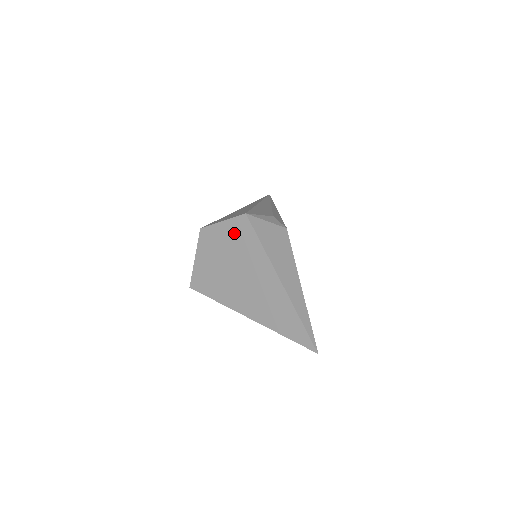
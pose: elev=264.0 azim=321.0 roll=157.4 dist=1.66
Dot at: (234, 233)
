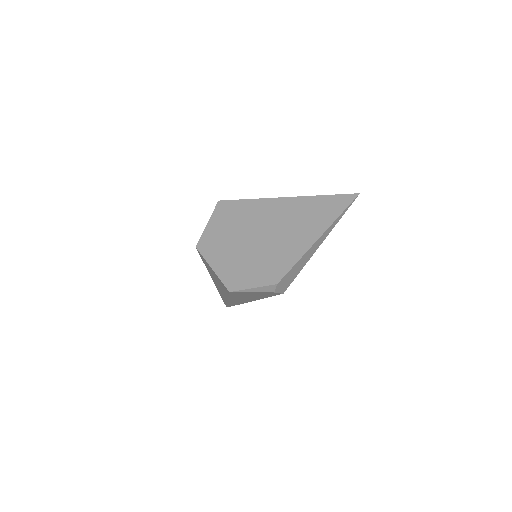
Dot at: (223, 218)
